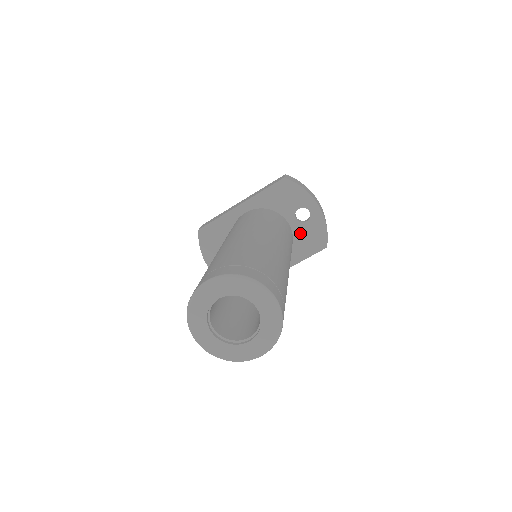
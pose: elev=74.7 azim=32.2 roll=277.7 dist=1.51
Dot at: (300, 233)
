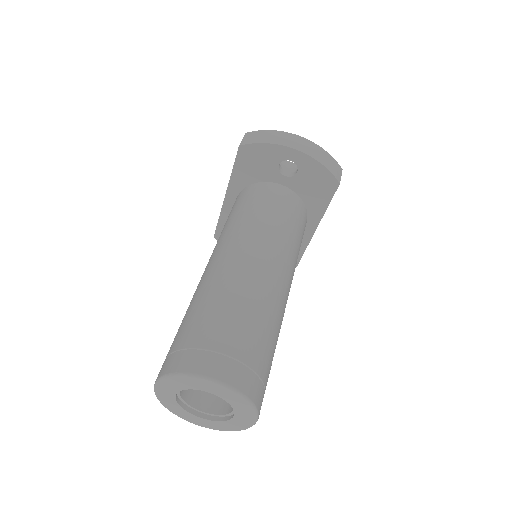
Dot at: (301, 187)
